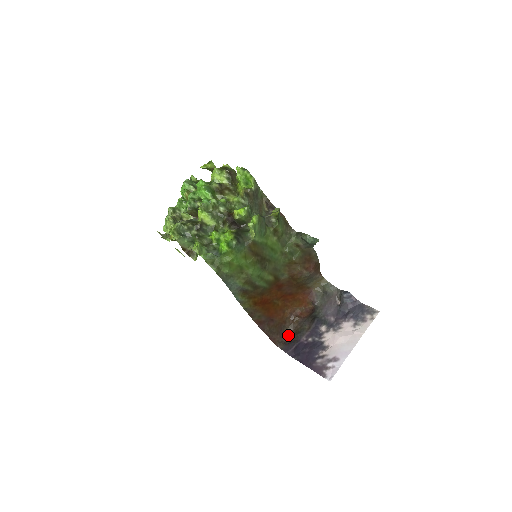
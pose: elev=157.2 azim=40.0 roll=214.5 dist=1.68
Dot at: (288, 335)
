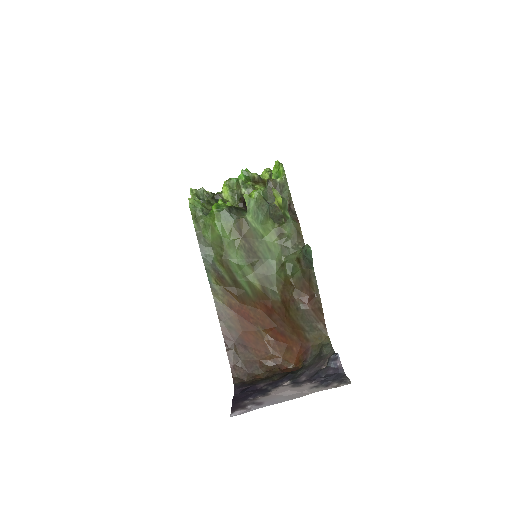
Dot at: (254, 378)
